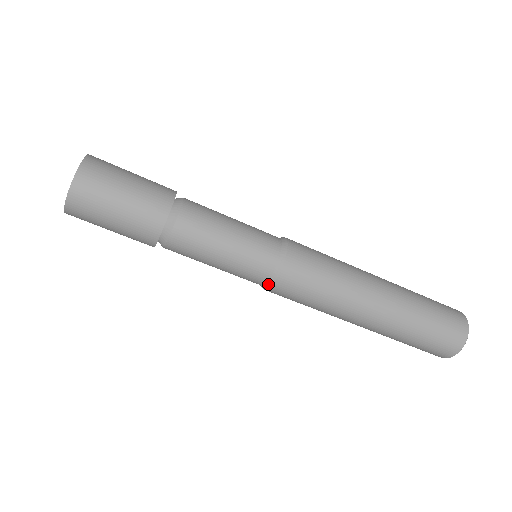
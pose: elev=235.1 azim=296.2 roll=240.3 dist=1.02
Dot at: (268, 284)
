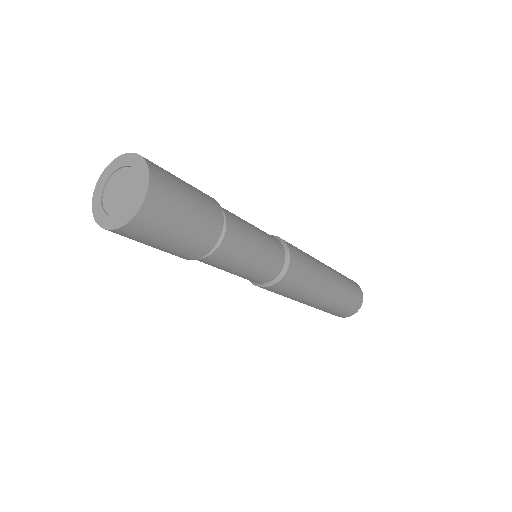
Dot at: (259, 285)
